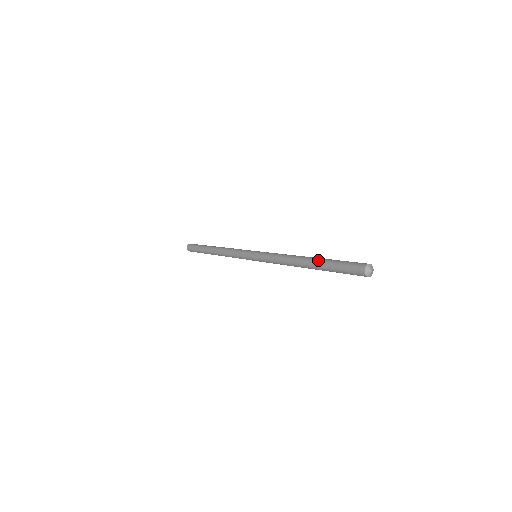
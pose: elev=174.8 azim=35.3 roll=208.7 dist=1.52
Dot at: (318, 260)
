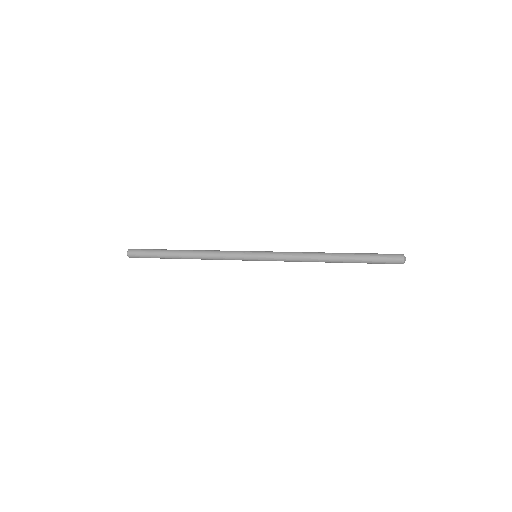
Dot at: (349, 256)
